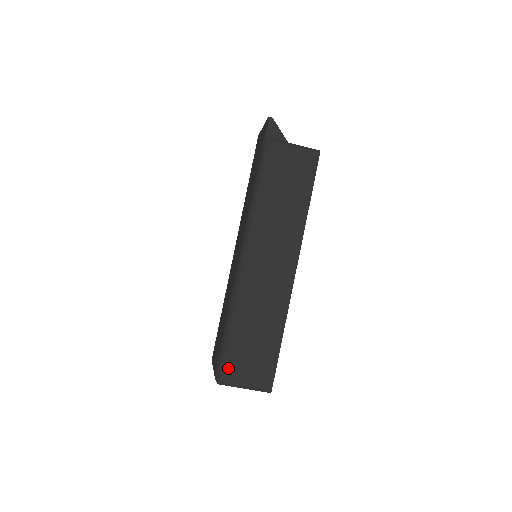
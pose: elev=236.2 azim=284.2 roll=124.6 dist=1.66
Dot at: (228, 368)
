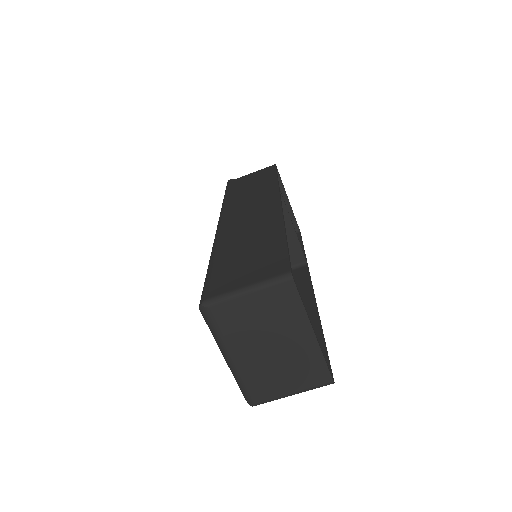
Dot at: (214, 285)
